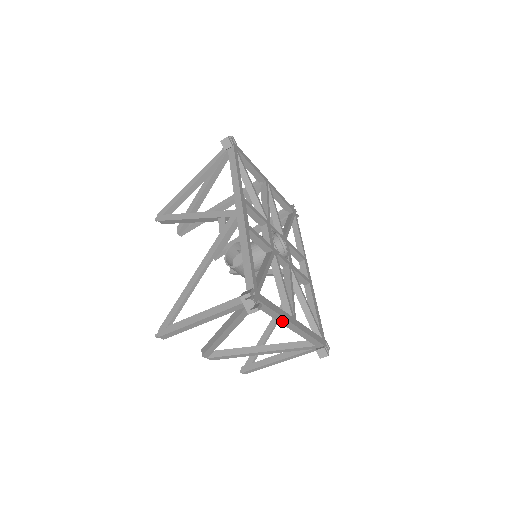
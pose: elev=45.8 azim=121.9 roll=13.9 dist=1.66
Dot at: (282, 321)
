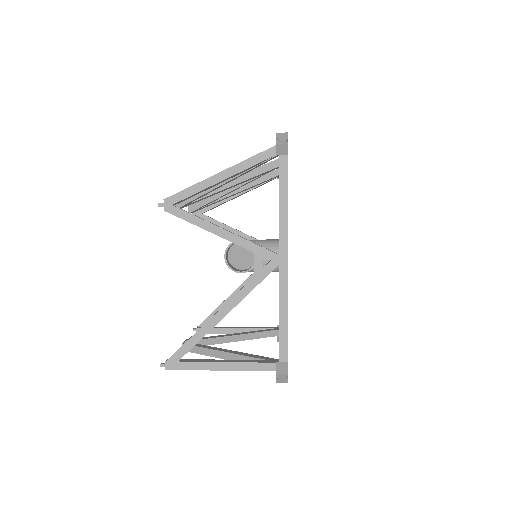
Dot at: occluded
